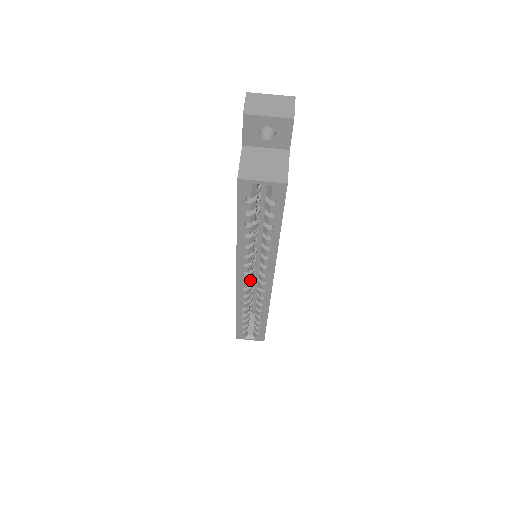
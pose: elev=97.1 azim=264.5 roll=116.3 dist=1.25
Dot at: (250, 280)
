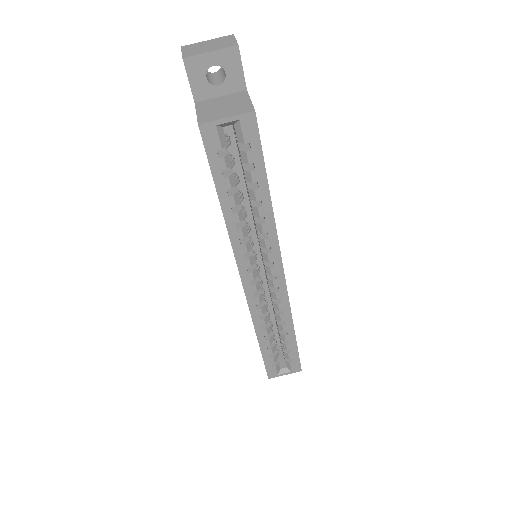
Dot at: (258, 280)
